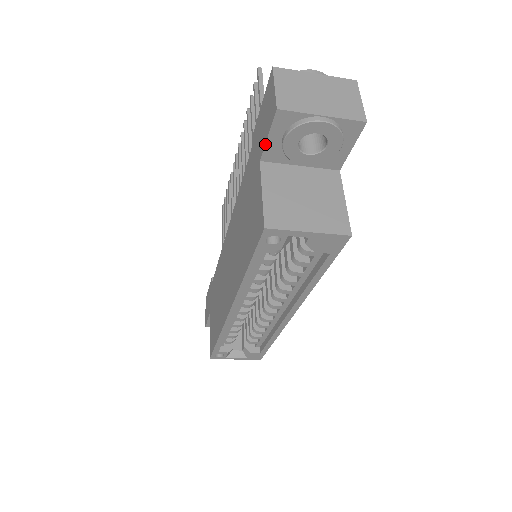
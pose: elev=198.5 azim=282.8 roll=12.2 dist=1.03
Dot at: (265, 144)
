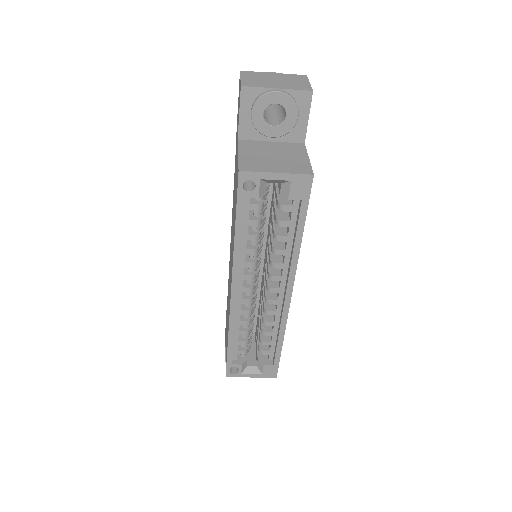
Dot at: (239, 122)
